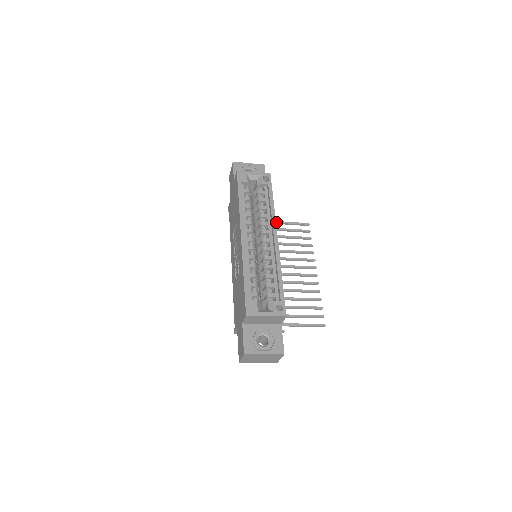
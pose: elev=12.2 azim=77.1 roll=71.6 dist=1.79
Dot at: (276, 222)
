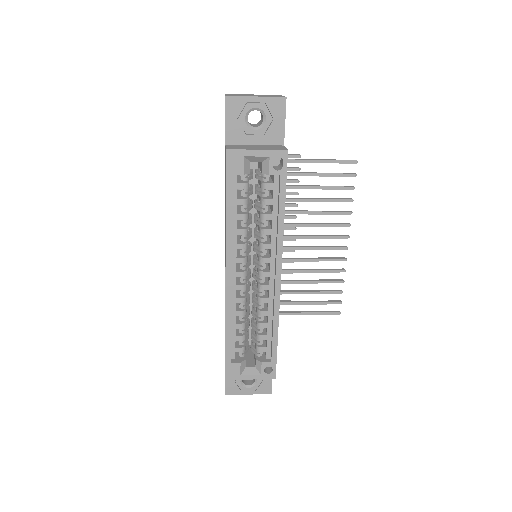
Dot at: (303, 162)
